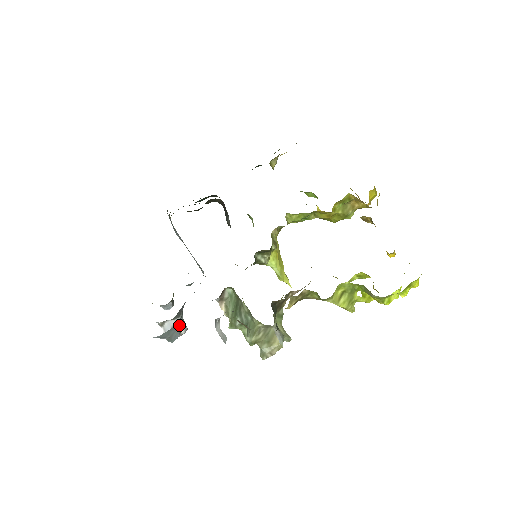
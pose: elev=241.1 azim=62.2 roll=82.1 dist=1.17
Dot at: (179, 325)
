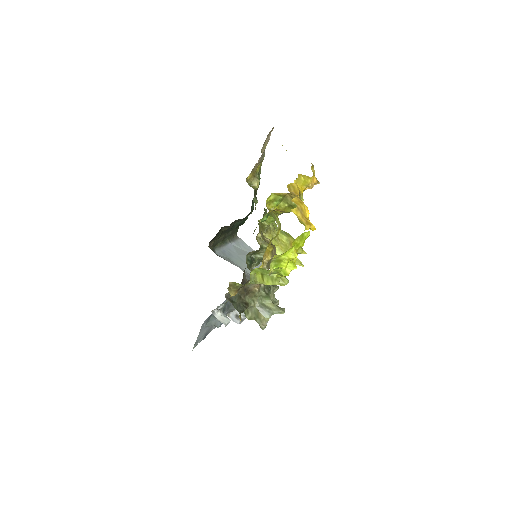
Dot at: occluded
